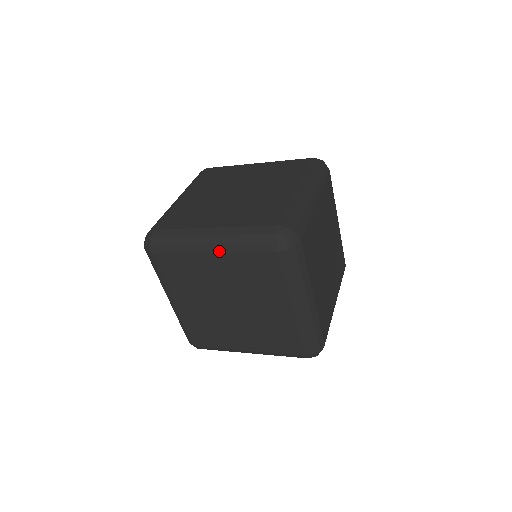
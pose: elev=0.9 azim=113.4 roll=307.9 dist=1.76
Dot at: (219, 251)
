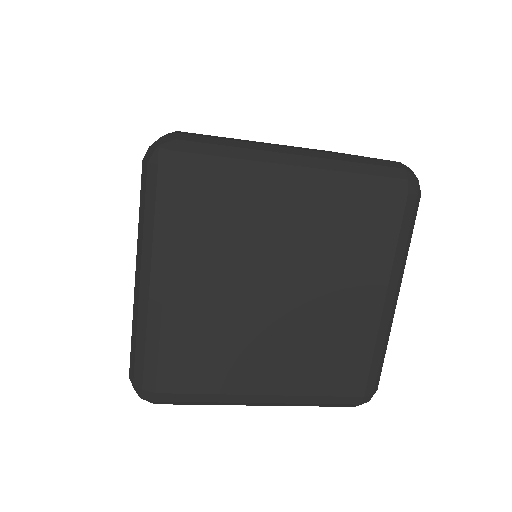
Dot at: (314, 180)
